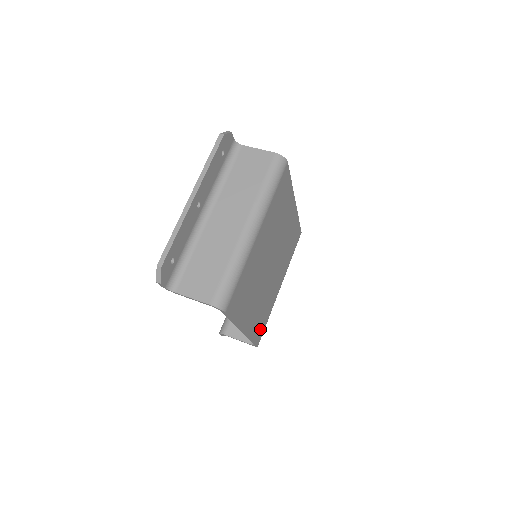
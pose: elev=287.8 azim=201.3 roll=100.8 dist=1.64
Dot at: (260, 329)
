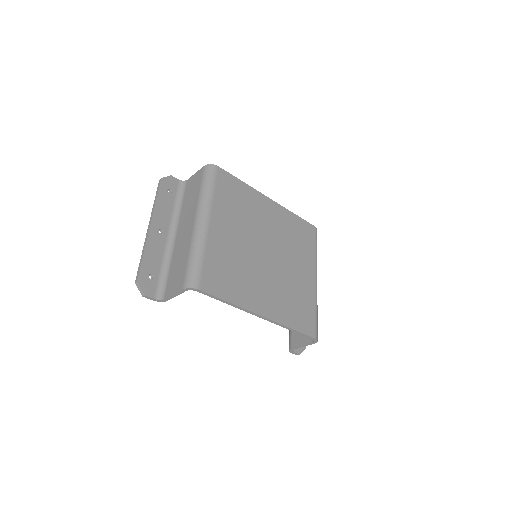
Dot at: (304, 319)
